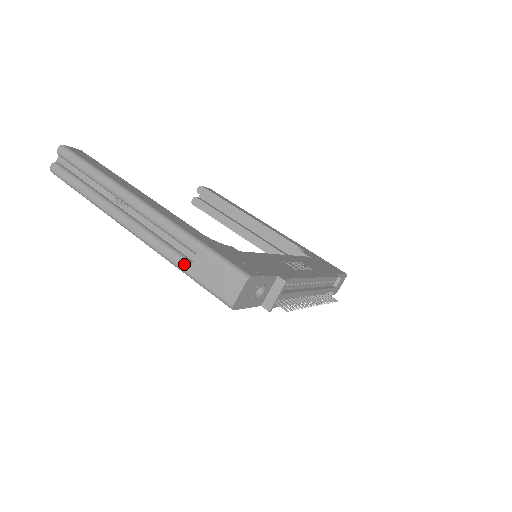
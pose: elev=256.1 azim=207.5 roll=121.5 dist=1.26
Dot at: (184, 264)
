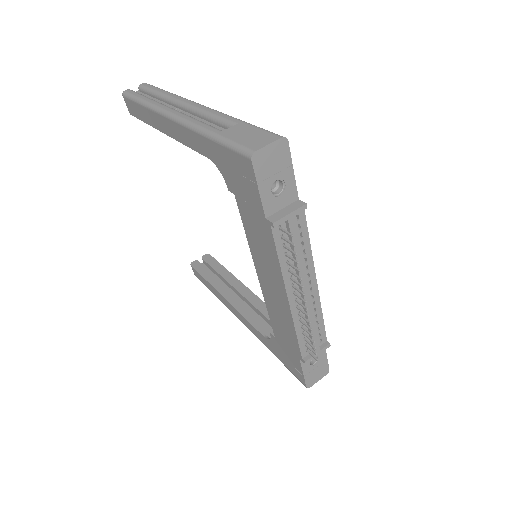
Dot at: (217, 129)
